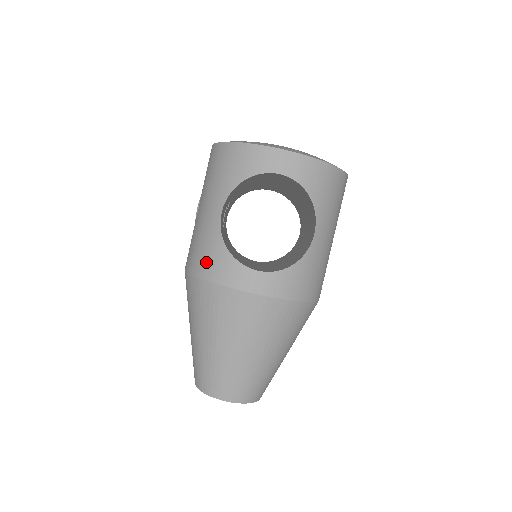
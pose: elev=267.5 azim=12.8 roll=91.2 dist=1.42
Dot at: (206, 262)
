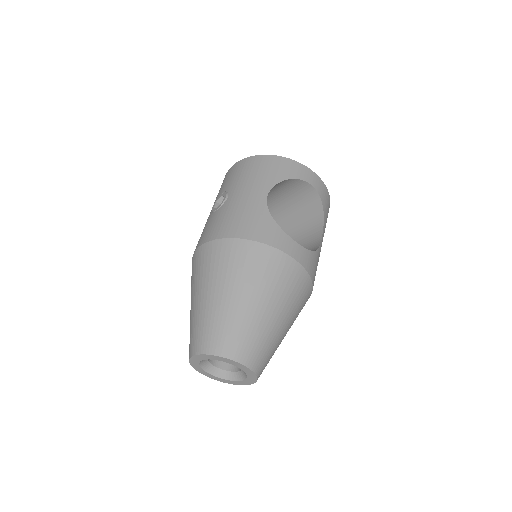
Dot at: (252, 227)
